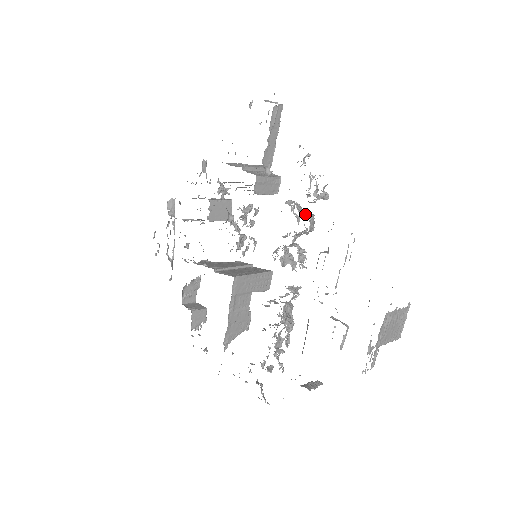
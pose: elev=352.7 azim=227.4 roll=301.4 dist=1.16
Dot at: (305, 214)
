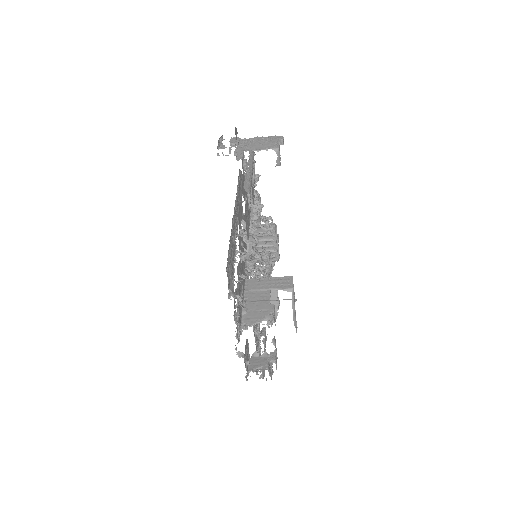
Dot at: occluded
